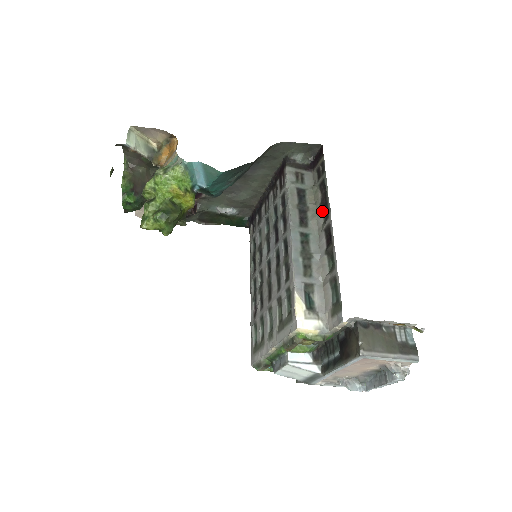
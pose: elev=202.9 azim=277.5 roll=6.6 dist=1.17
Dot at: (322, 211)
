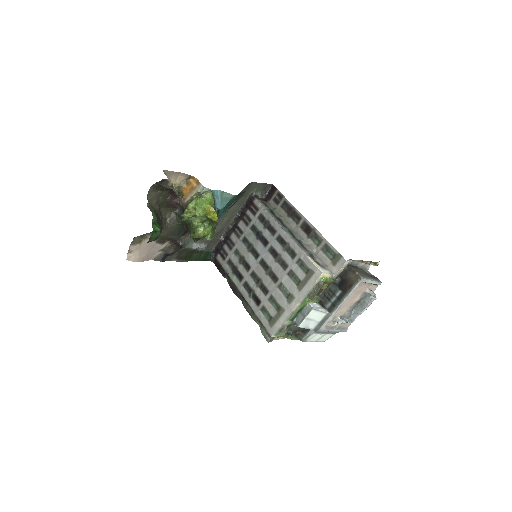
Dot at: (291, 219)
